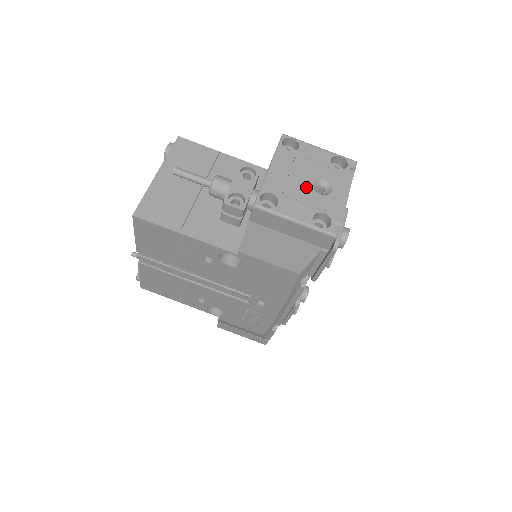
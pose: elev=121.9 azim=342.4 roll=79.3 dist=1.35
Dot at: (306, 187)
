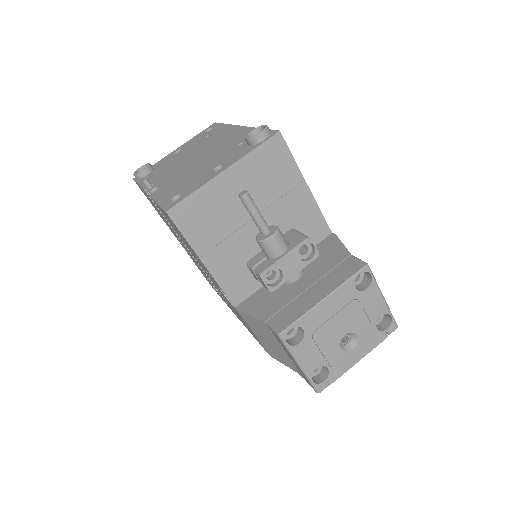
Dot at: (336, 336)
